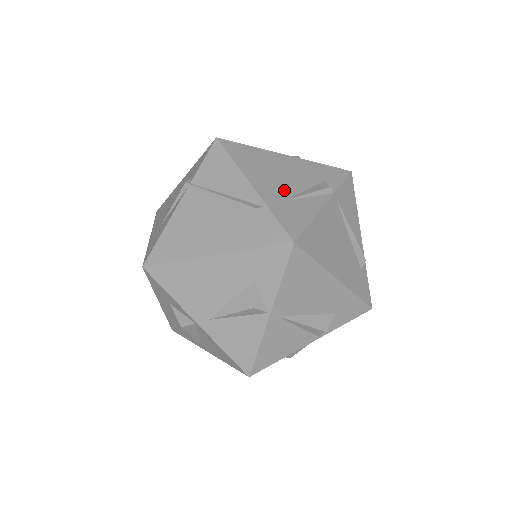
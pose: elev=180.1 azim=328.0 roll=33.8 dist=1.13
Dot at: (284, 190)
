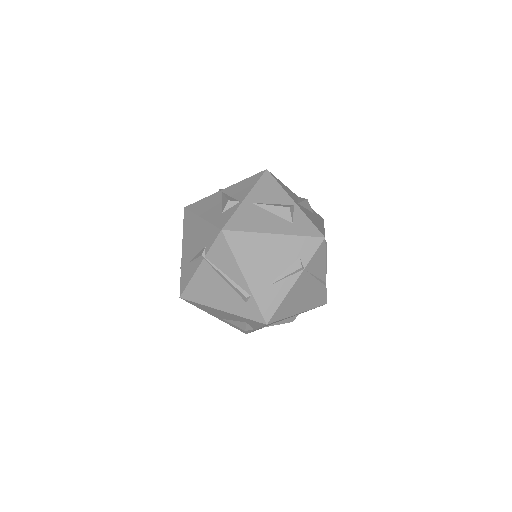
Dot at: (267, 277)
